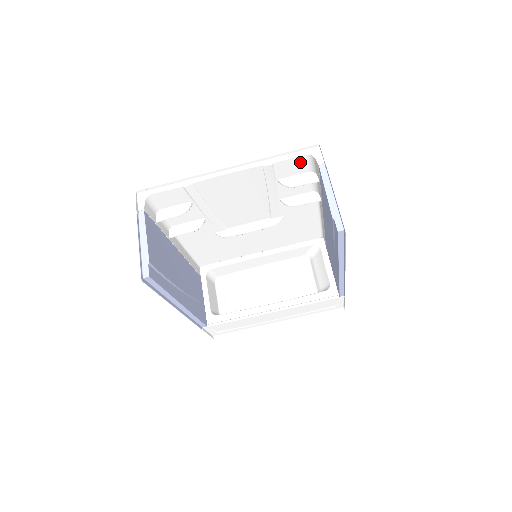
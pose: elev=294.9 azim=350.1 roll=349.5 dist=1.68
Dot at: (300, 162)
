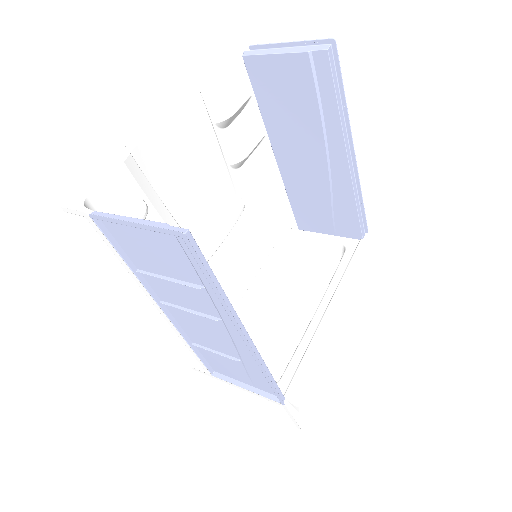
Dot at: (220, 79)
